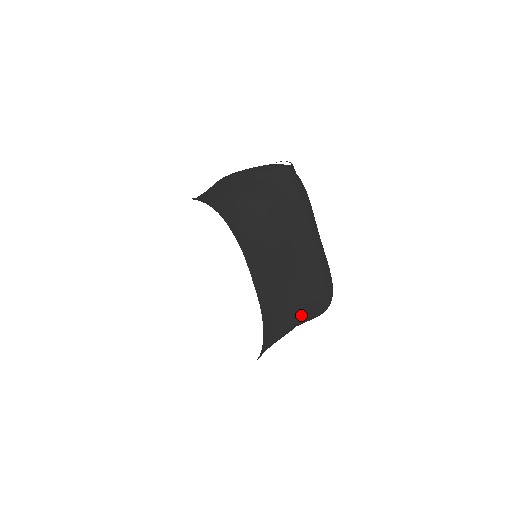
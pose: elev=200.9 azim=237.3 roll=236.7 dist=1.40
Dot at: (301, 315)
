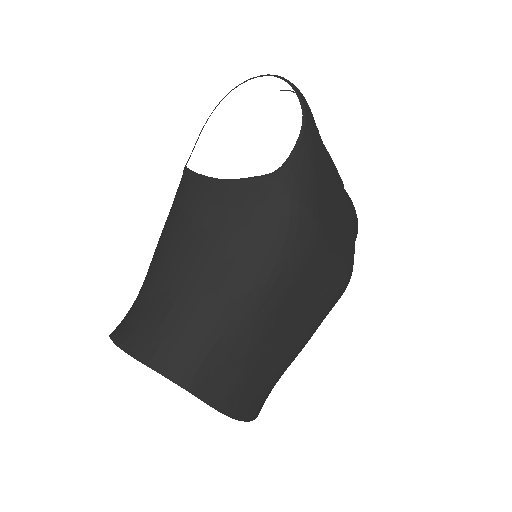
Dot at: occluded
